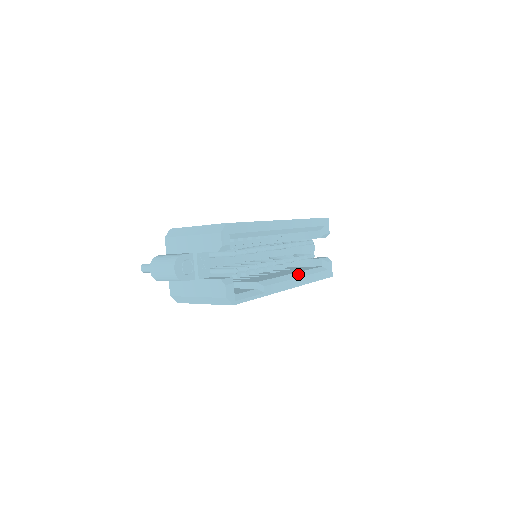
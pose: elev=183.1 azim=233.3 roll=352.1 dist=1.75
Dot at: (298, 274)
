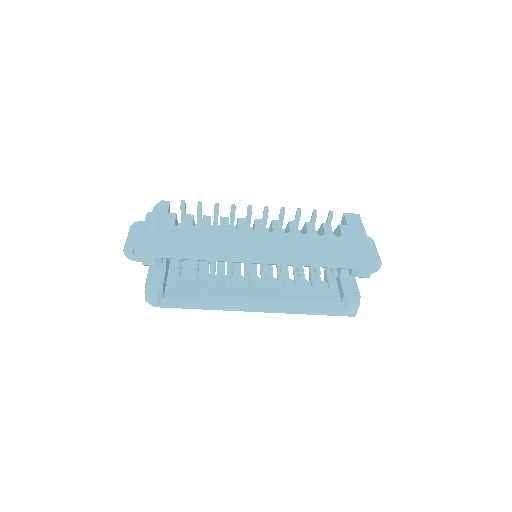
Dot at: (280, 302)
